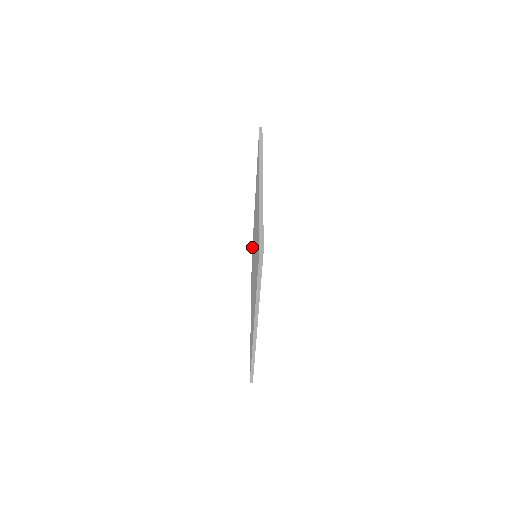
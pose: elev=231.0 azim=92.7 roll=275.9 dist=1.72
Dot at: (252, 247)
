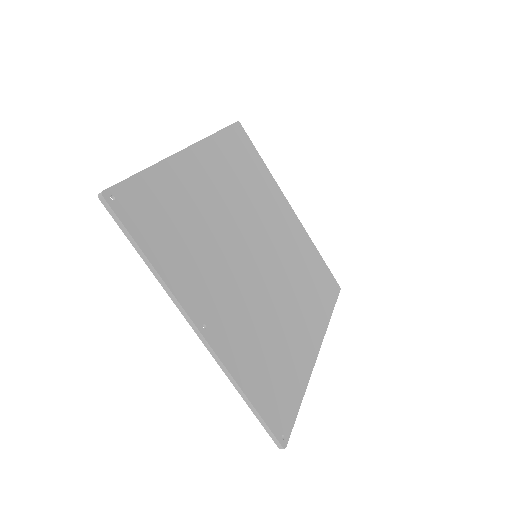
Dot at: occluded
